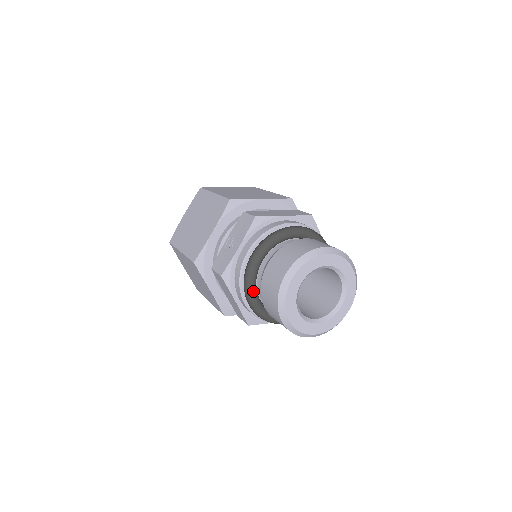
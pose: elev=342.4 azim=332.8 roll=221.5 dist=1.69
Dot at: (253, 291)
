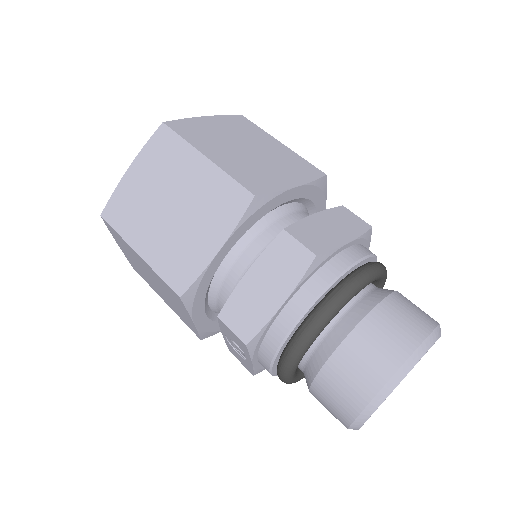
Dot at: (303, 377)
